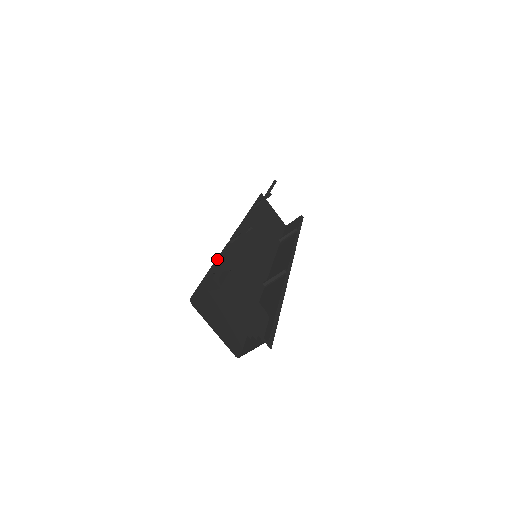
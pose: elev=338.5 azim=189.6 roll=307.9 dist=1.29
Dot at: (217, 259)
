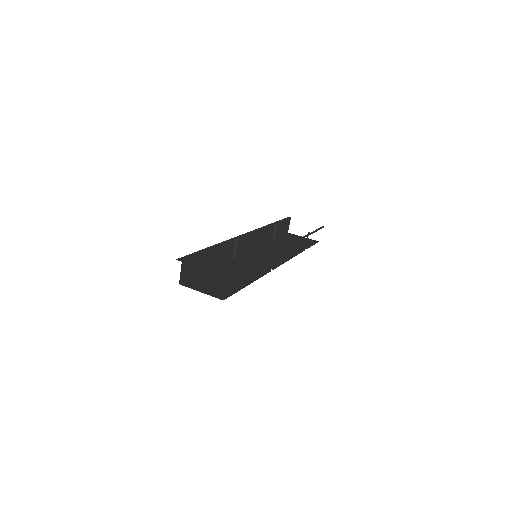
Dot at: occluded
